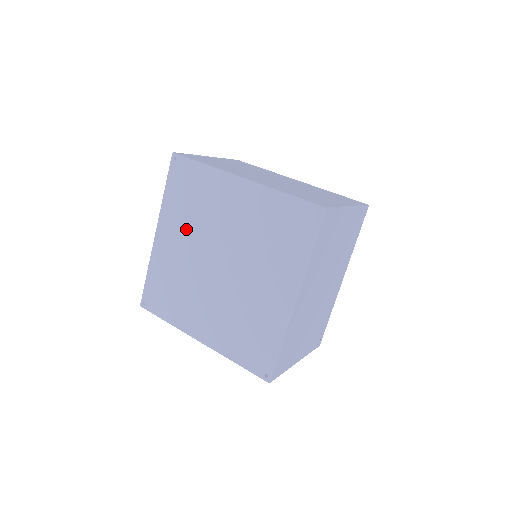
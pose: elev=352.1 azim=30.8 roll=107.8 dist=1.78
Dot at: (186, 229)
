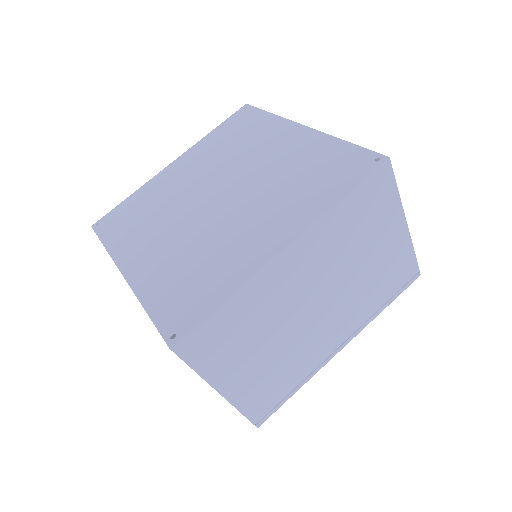
Dot at: (155, 229)
